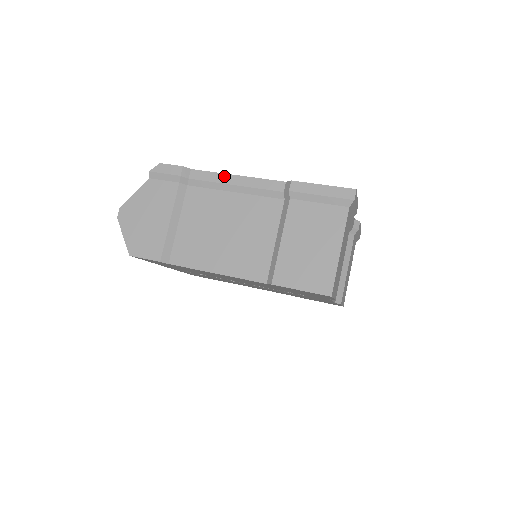
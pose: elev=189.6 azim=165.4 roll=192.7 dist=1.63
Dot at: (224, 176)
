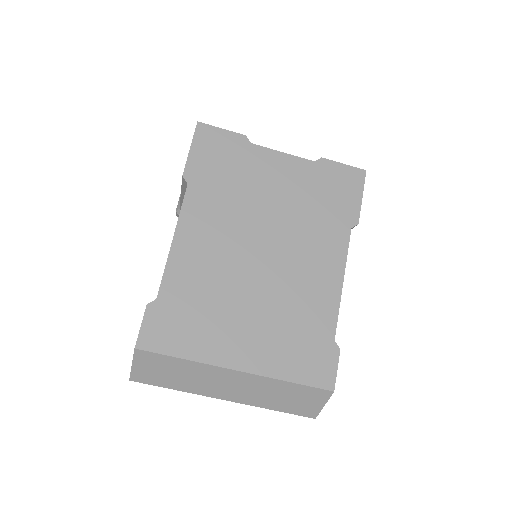
Dot at: occluded
